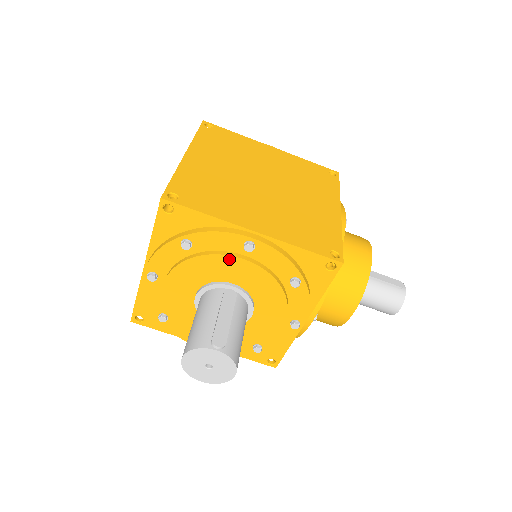
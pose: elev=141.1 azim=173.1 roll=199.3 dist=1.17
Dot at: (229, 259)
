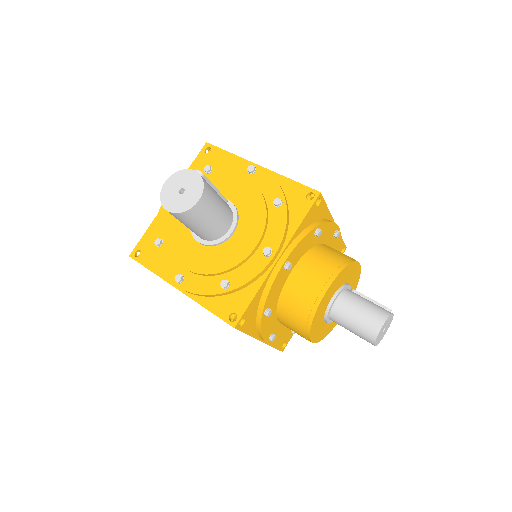
Dot at: (233, 177)
